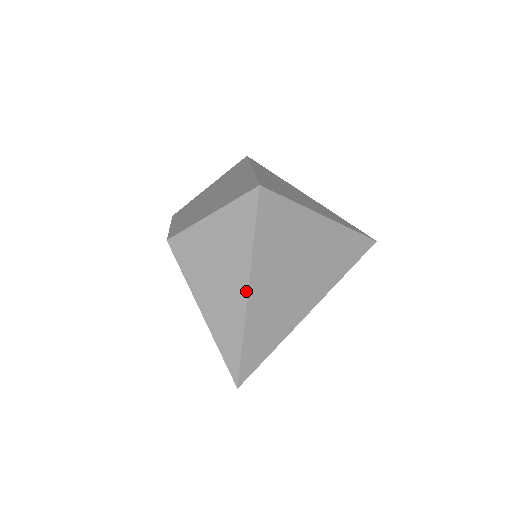
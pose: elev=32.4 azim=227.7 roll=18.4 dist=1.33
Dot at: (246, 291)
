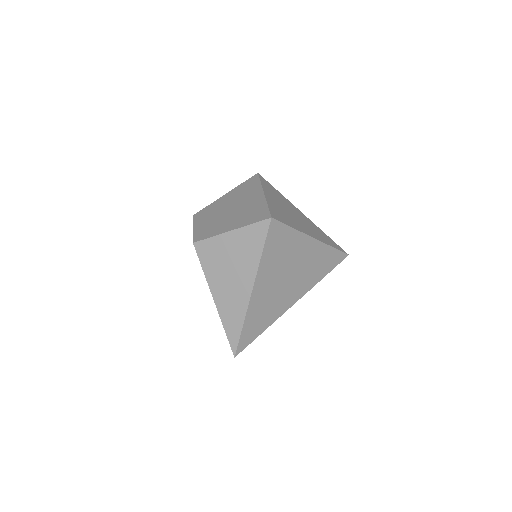
Dot at: (250, 291)
